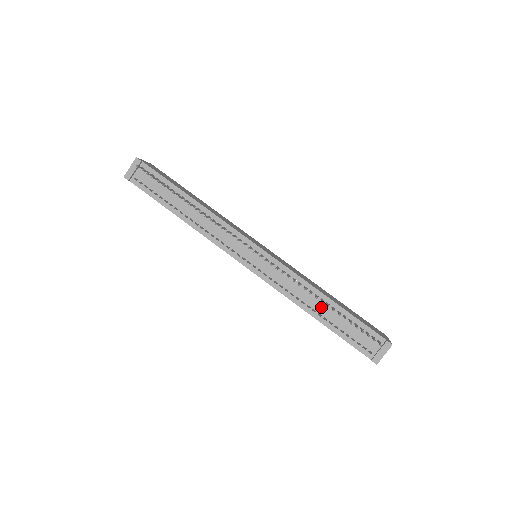
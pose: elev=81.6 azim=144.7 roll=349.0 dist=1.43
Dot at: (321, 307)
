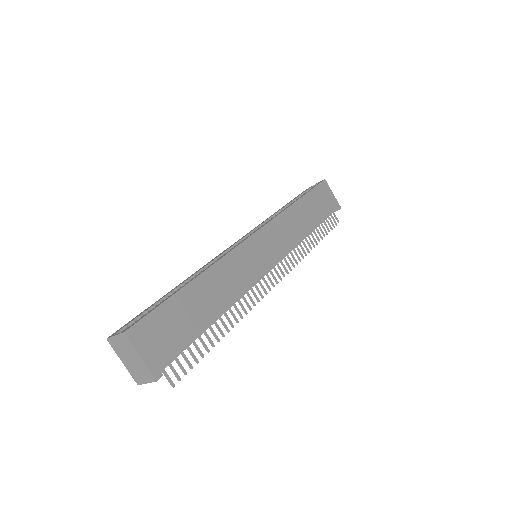
Dot at: occluded
